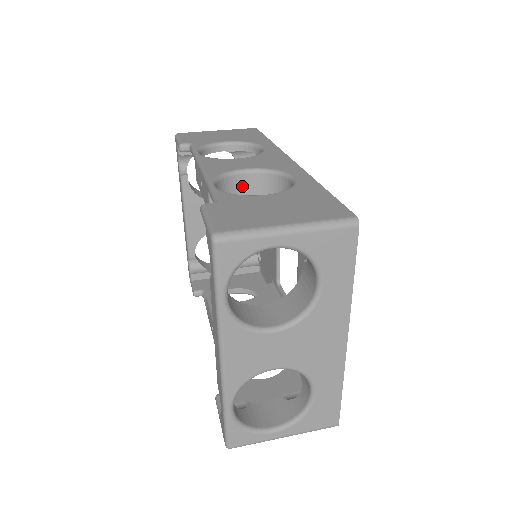
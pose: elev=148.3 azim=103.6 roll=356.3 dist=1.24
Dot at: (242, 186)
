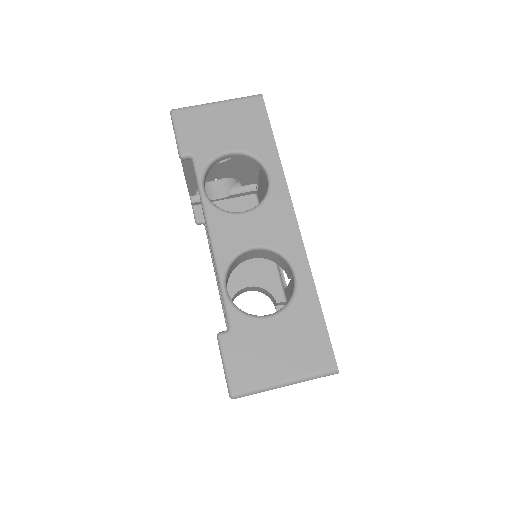
Dot at: (248, 255)
